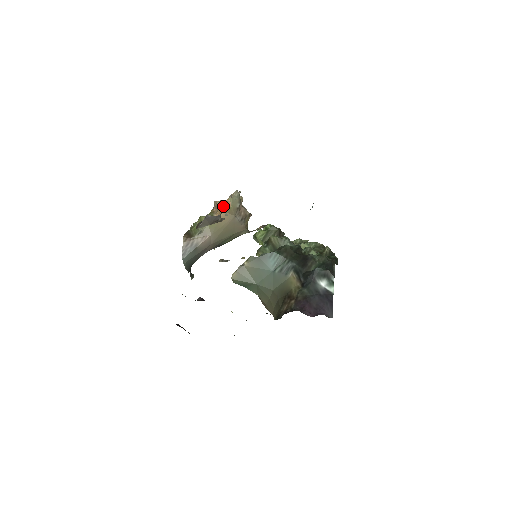
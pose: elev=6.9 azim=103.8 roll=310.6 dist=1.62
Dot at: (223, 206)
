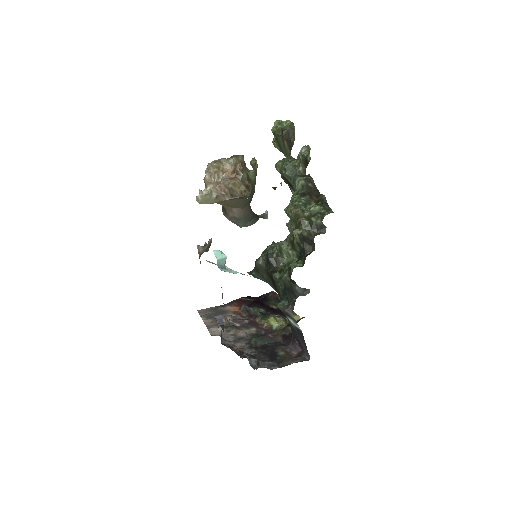
Dot at: occluded
